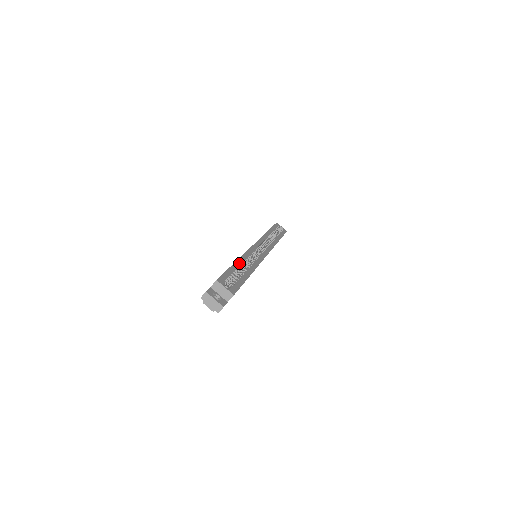
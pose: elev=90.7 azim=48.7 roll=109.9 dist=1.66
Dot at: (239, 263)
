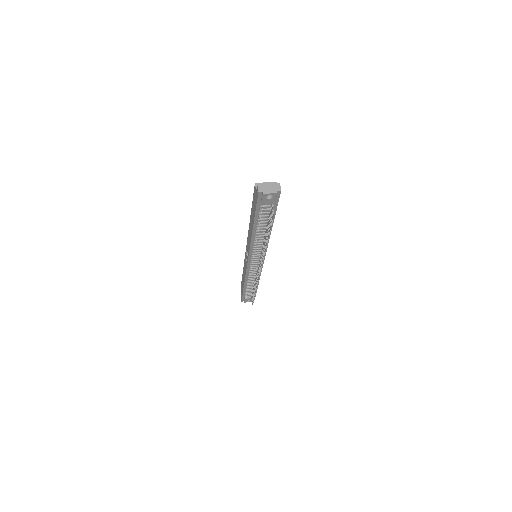
Dot at: occluded
